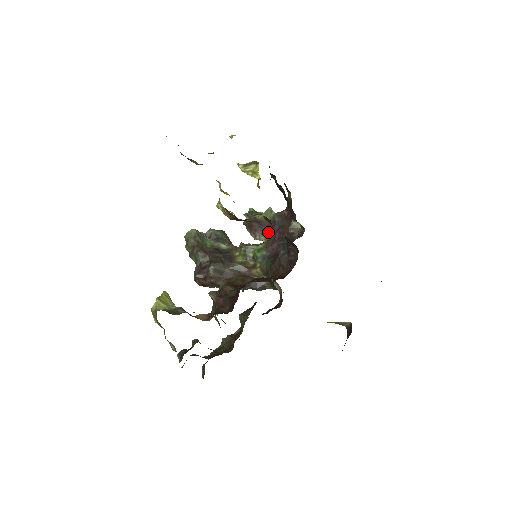
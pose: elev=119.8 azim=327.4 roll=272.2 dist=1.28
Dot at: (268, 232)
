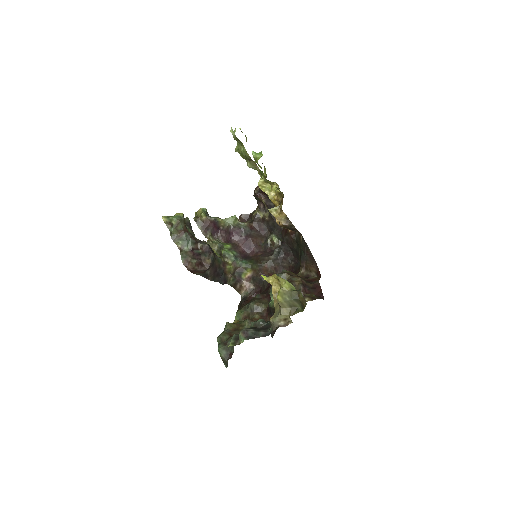
Dot at: (215, 234)
